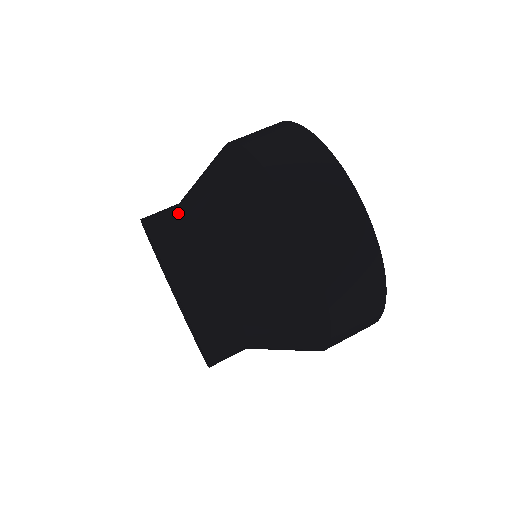
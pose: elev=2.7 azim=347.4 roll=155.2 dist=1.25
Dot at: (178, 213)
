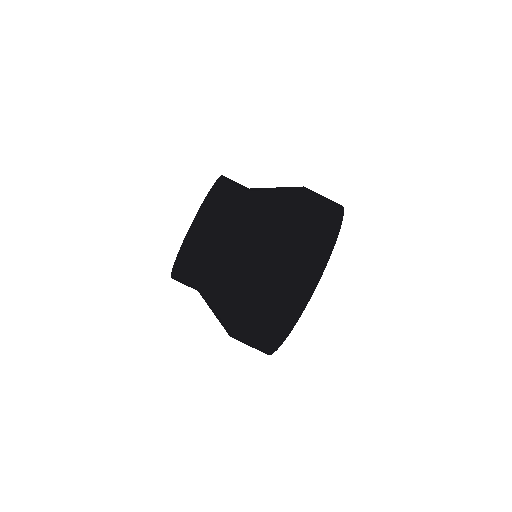
Dot at: (240, 190)
